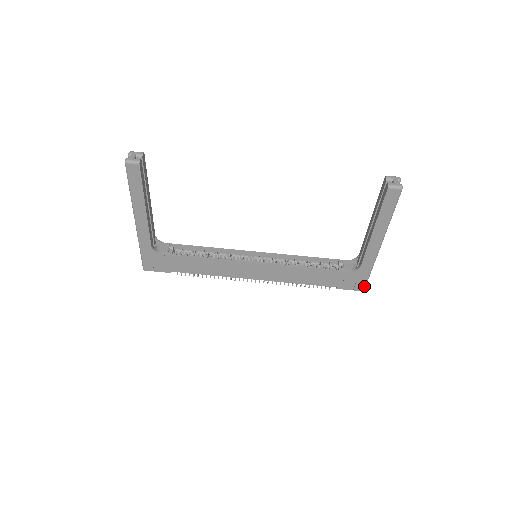
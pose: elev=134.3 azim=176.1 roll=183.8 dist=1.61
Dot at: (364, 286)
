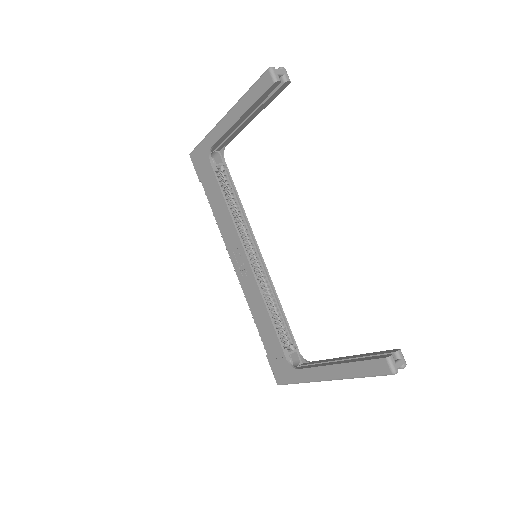
Dot at: (282, 383)
